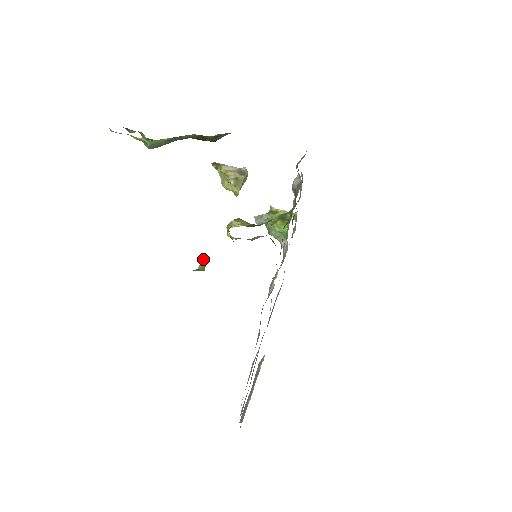
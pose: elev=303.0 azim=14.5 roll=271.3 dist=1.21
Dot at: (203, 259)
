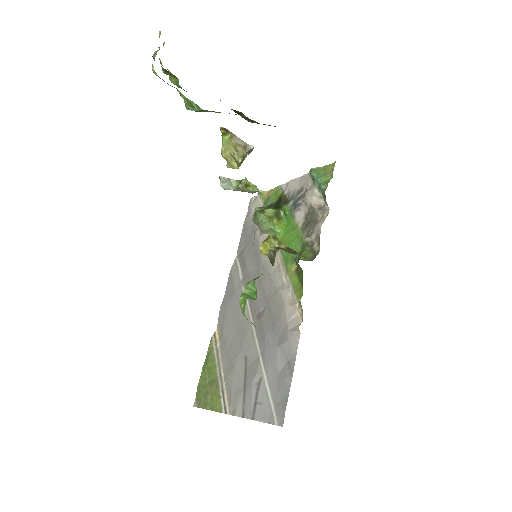
Dot at: (254, 285)
